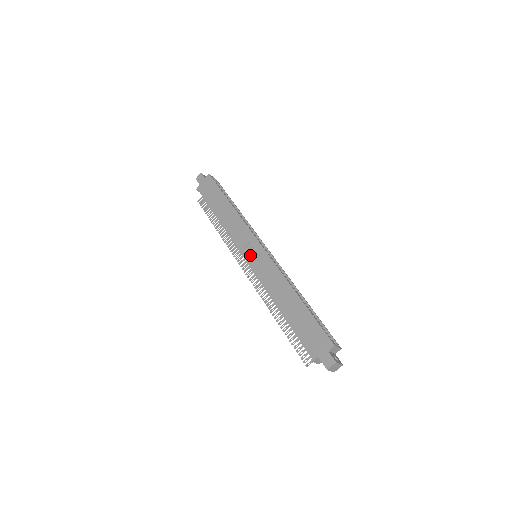
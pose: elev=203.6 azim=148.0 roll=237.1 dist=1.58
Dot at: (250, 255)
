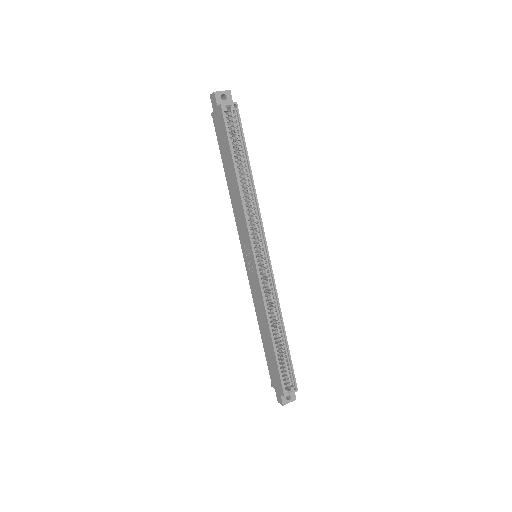
Dot at: (246, 259)
